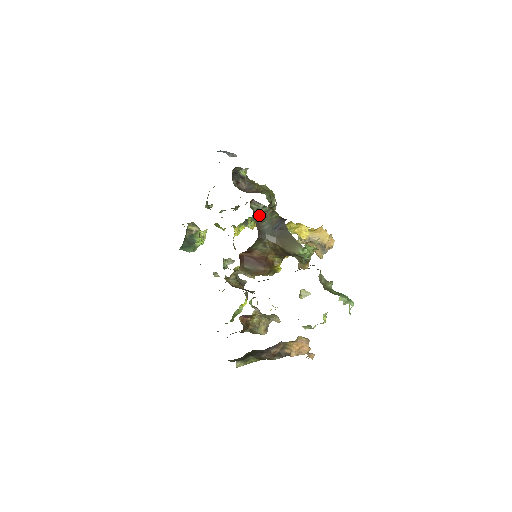
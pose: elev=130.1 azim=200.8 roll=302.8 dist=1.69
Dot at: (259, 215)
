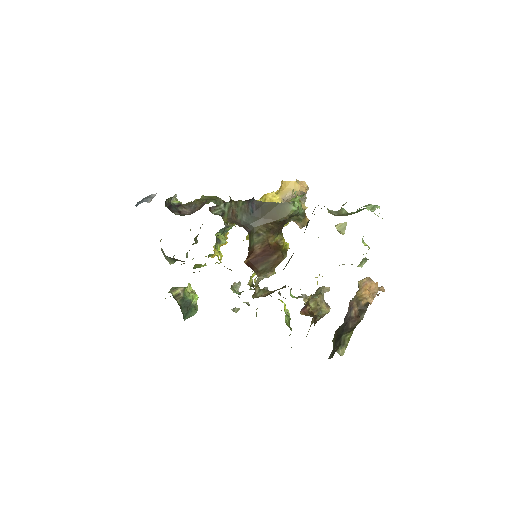
Dot at: (228, 215)
